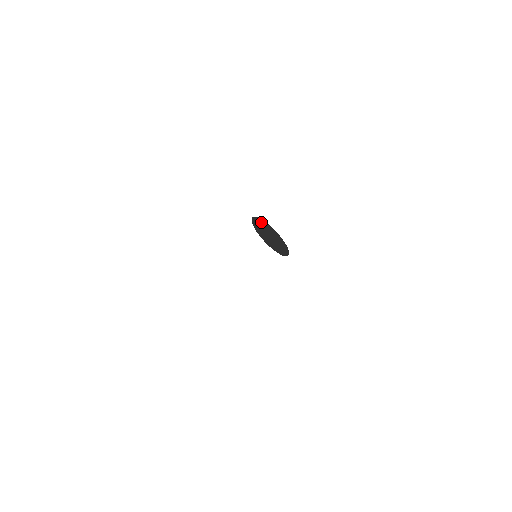
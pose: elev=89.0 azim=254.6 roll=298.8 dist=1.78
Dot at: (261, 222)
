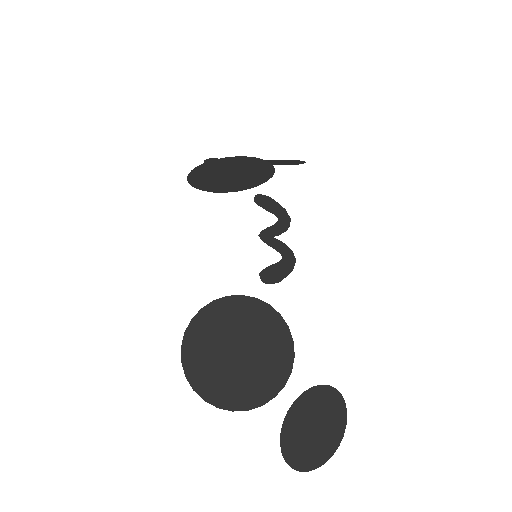
Dot at: (288, 435)
